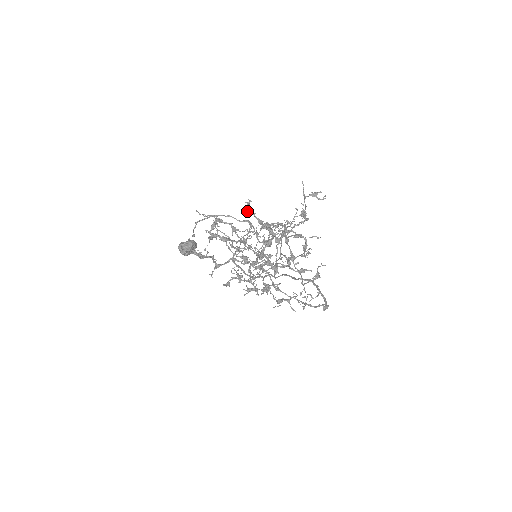
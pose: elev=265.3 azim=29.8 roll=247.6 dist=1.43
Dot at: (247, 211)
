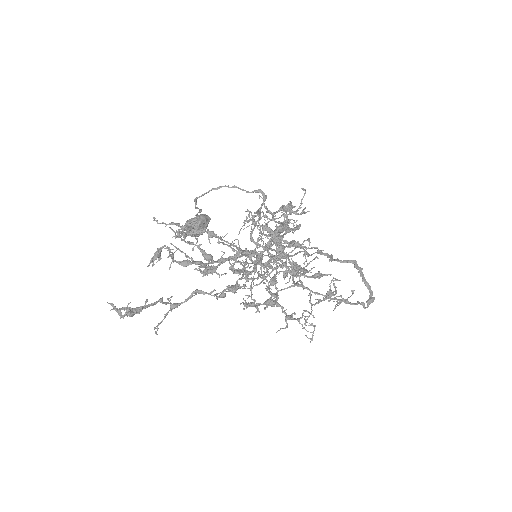
Dot at: (187, 243)
